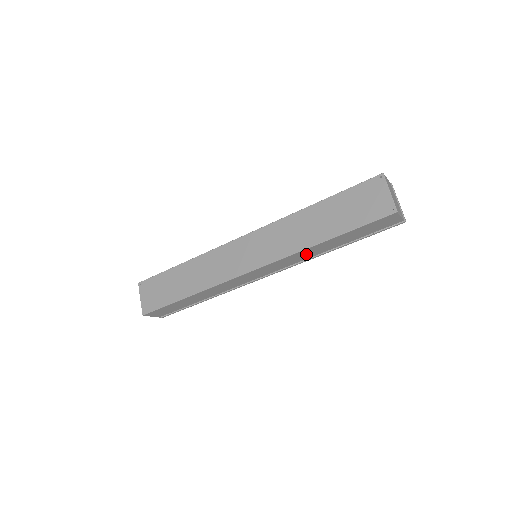
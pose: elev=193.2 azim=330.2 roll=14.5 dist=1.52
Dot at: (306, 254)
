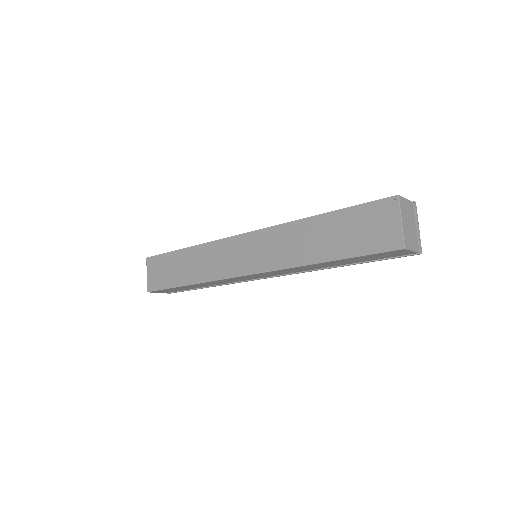
Dot at: (304, 268)
